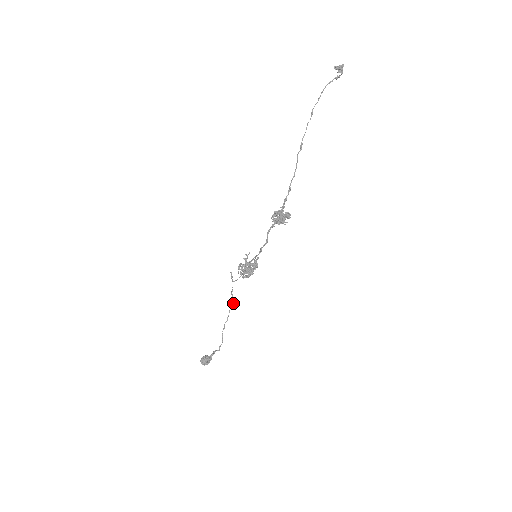
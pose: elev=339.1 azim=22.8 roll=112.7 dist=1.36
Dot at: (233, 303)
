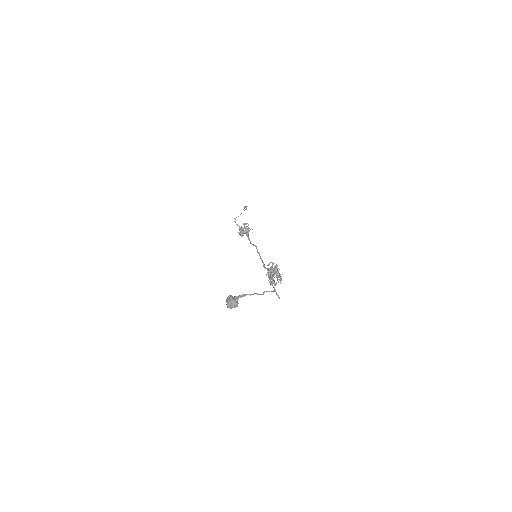
Dot at: (274, 291)
